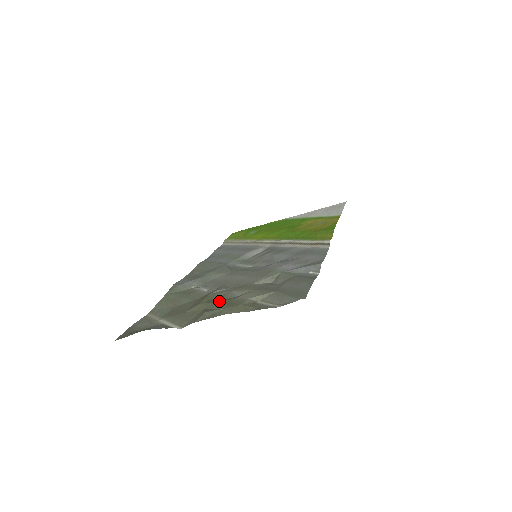
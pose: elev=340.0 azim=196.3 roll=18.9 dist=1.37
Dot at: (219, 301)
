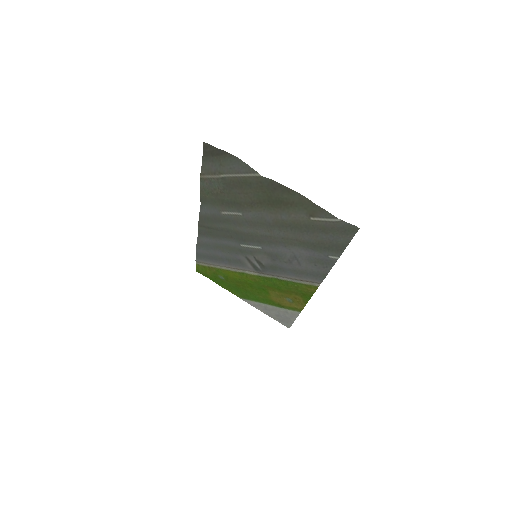
Dot at: (279, 202)
